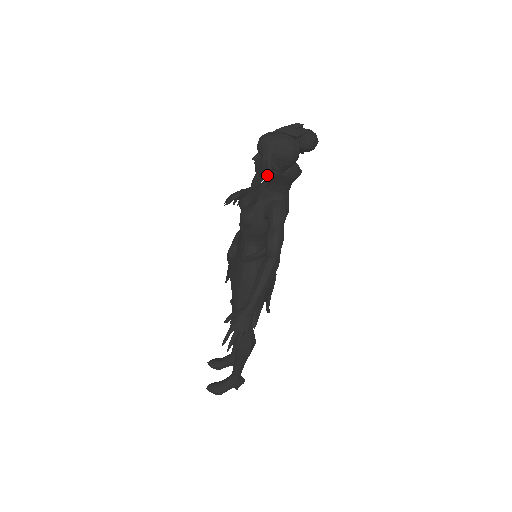
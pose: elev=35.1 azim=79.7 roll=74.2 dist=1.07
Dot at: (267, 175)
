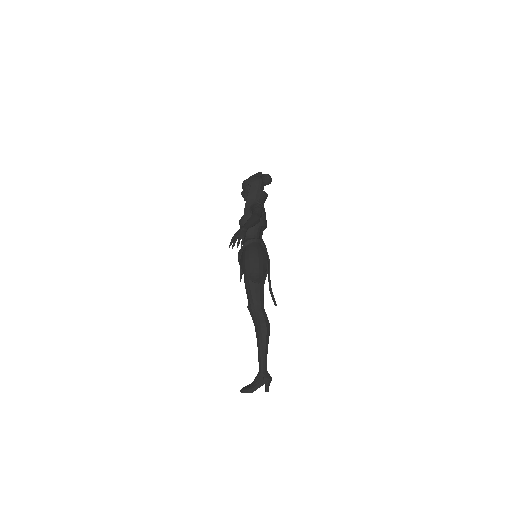
Dot at: occluded
